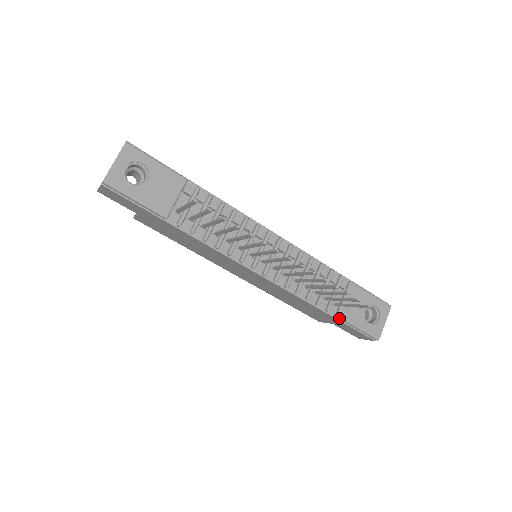
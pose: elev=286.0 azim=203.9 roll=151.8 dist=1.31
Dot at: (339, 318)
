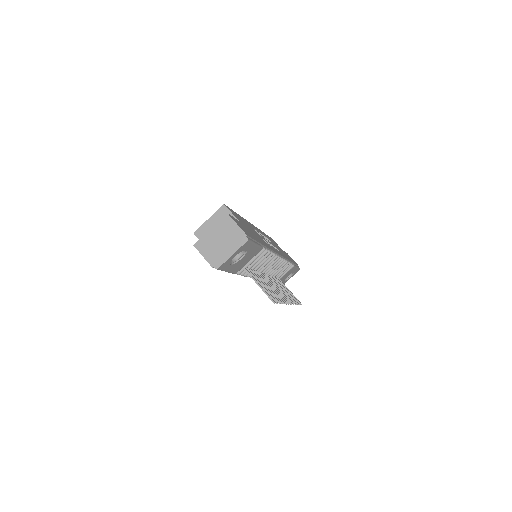
Dot at: occluded
